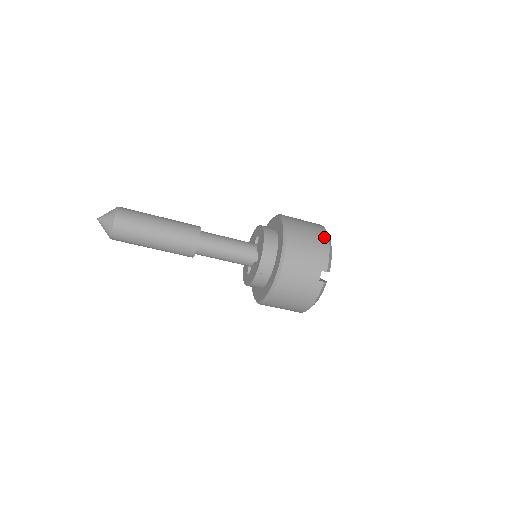
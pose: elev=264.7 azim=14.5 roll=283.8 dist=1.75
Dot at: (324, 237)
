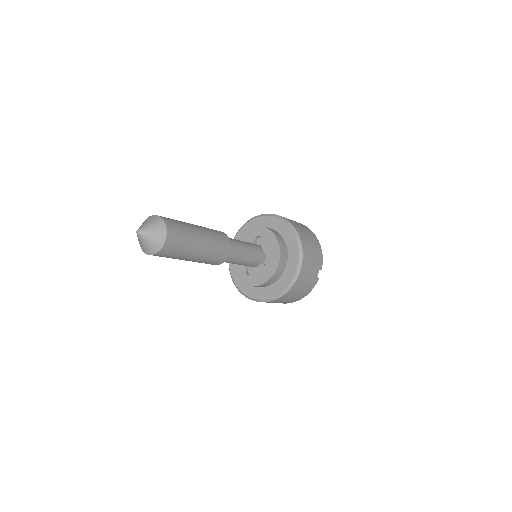
Dot at: (315, 238)
